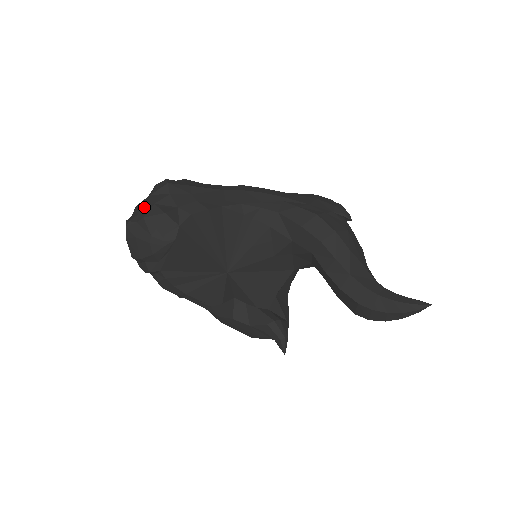
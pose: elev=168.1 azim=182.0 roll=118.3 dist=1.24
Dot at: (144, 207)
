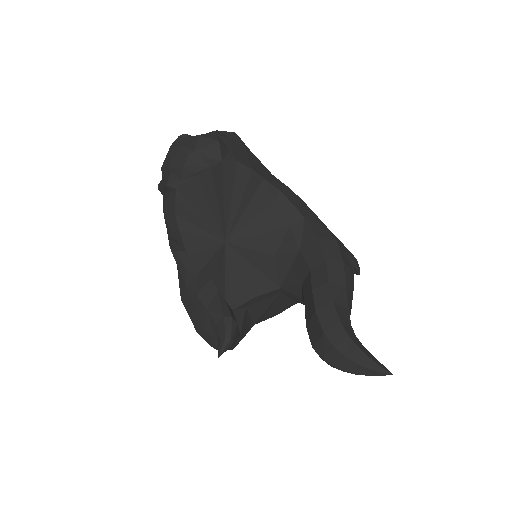
Dot at: occluded
